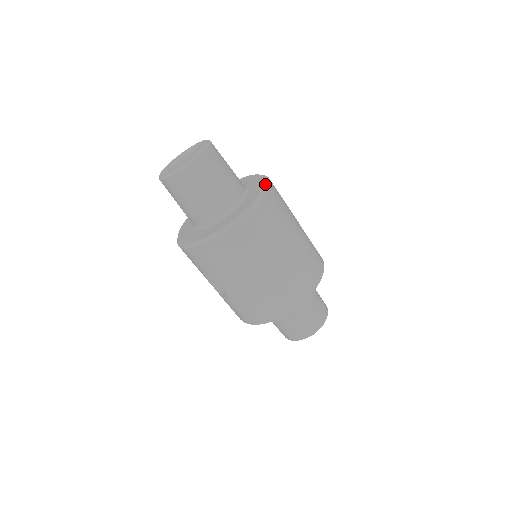
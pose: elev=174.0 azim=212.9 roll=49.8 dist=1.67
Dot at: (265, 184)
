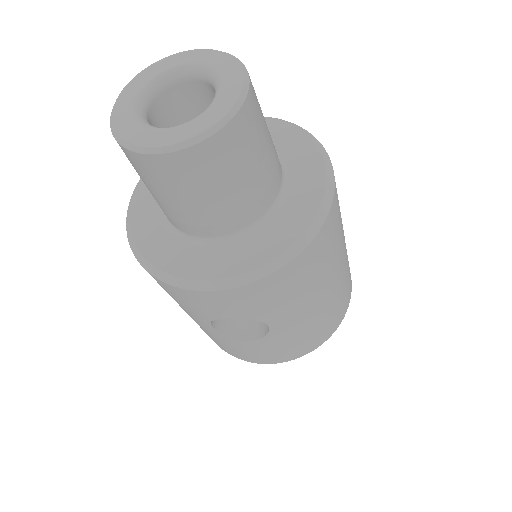
Dot at: (305, 132)
